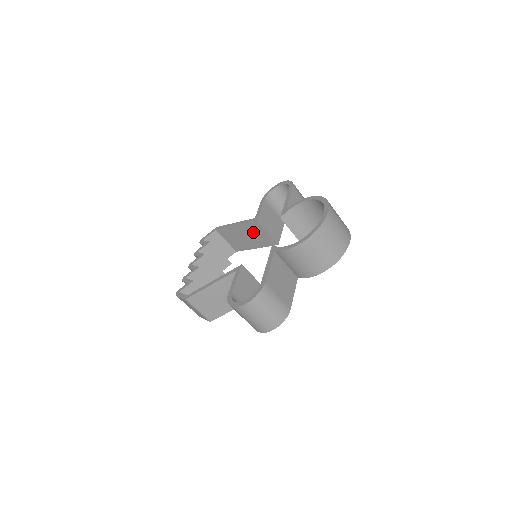
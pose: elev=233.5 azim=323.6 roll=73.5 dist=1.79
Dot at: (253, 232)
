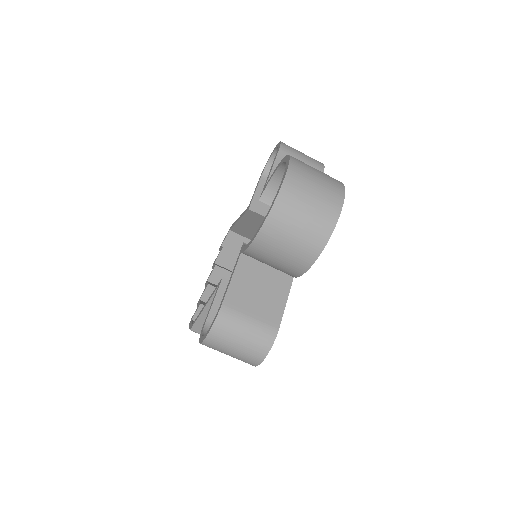
Dot at: (258, 223)
